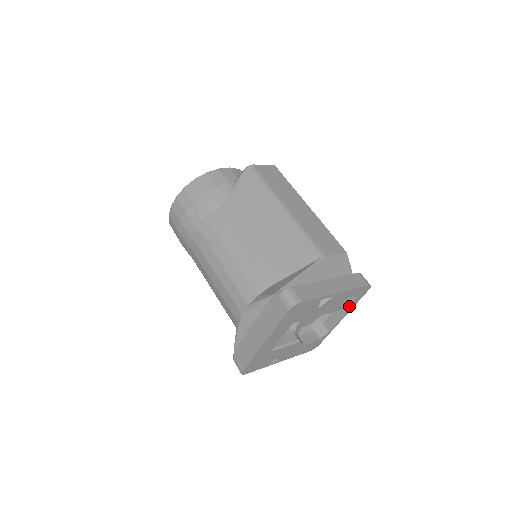
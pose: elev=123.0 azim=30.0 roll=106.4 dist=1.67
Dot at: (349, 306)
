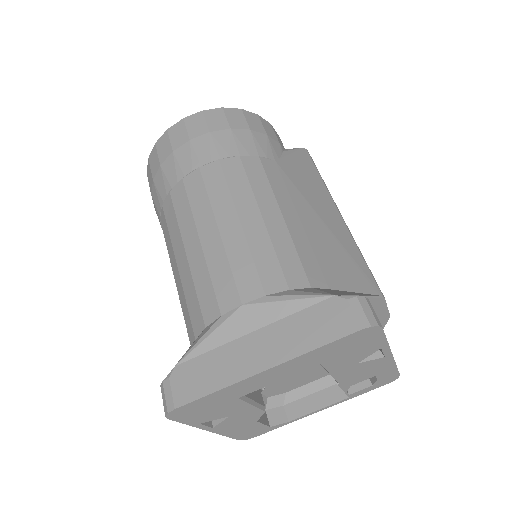
Dot at: (351, 393)
